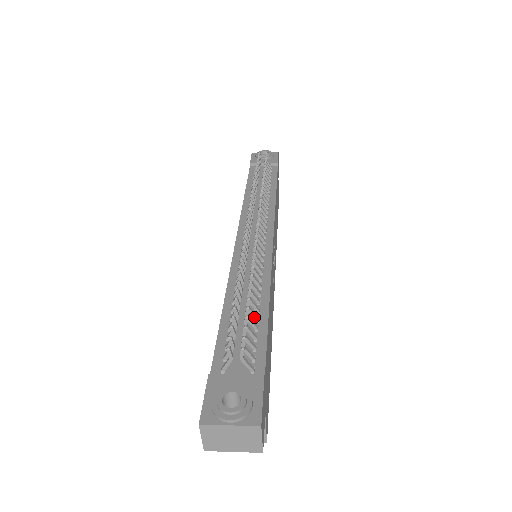
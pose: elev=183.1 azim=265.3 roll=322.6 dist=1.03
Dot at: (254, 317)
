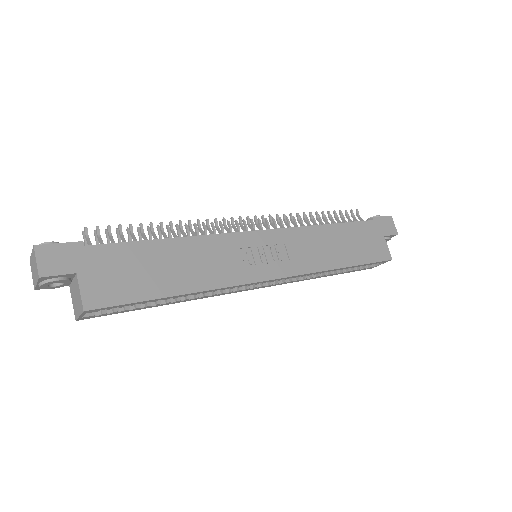
Dot at: occluded
